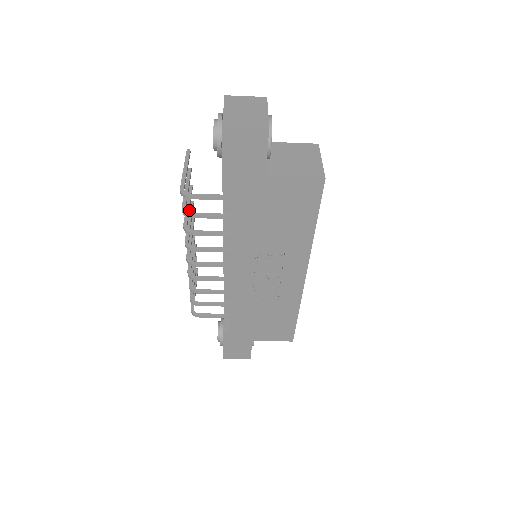
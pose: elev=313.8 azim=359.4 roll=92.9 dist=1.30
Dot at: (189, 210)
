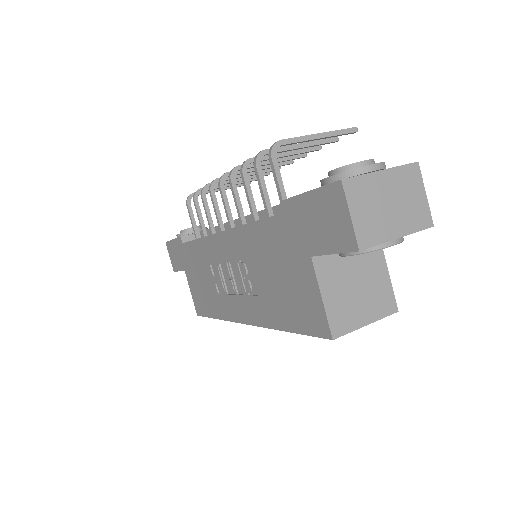
Dot at: (280, 157)
